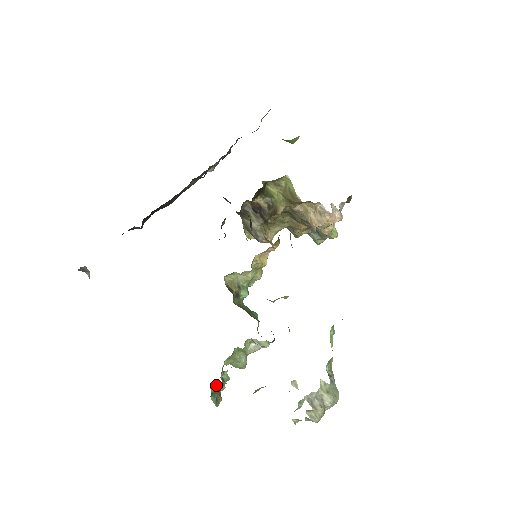
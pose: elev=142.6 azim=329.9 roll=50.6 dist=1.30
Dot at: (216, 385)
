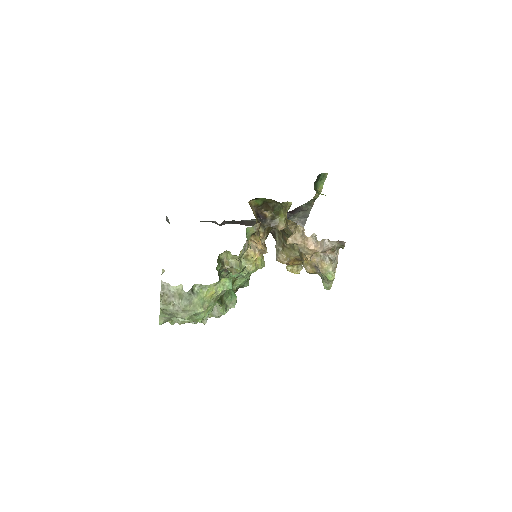
Dot at: occluded
